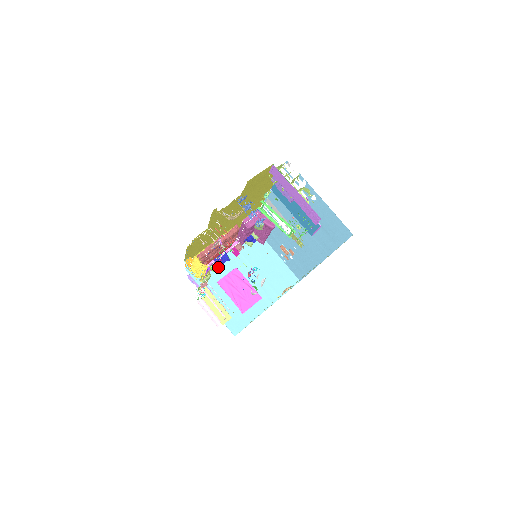
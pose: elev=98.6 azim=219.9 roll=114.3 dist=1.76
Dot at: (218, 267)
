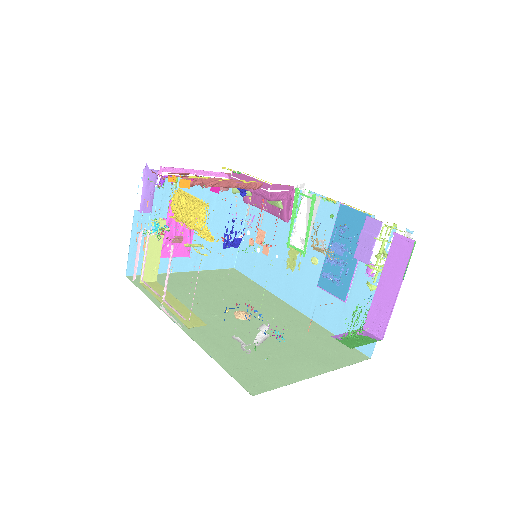
Dot at: occluded
